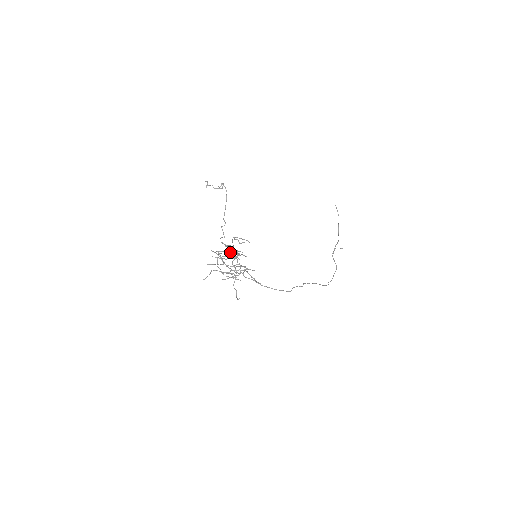
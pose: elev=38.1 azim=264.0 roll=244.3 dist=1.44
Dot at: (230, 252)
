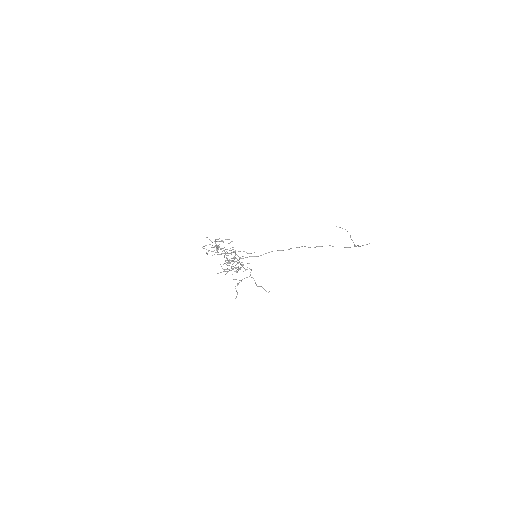
Dot at: occluded
